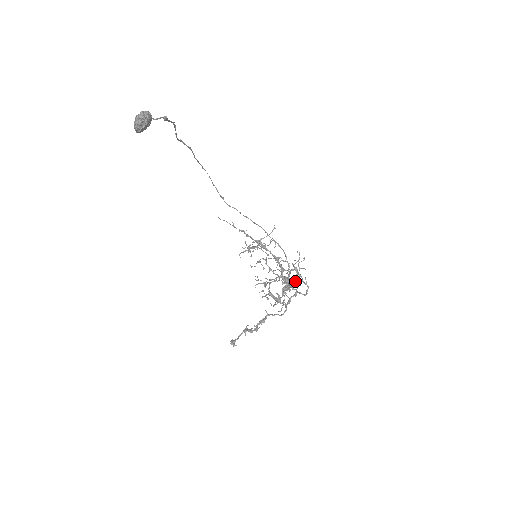
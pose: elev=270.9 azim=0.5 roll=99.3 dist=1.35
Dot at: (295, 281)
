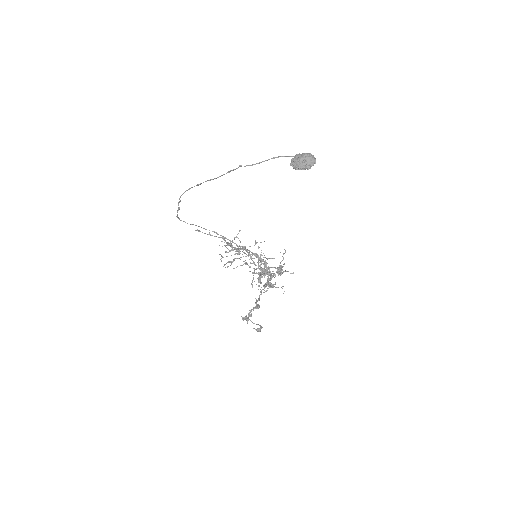
Dot at: (281, 268)
